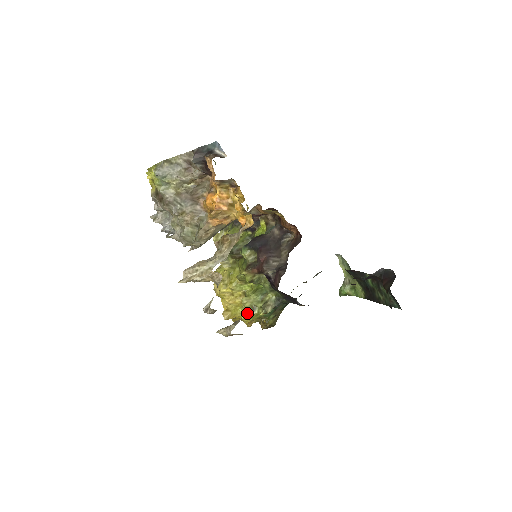
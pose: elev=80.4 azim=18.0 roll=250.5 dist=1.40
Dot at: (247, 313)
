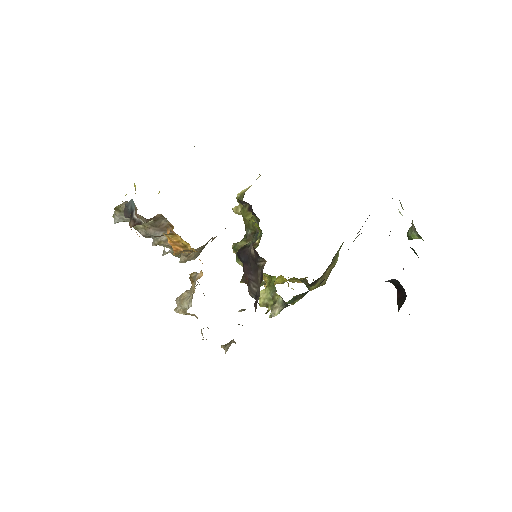
Dot at: occluded
